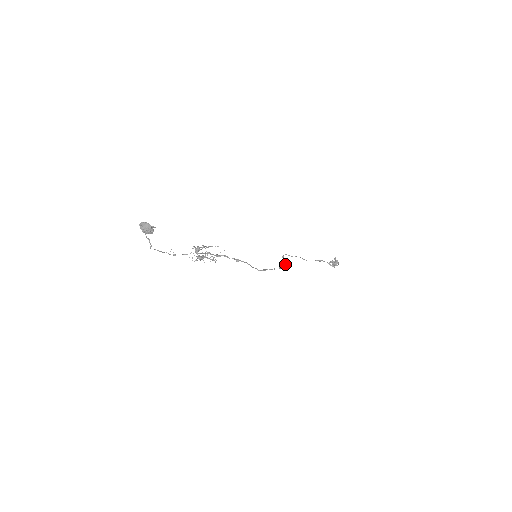
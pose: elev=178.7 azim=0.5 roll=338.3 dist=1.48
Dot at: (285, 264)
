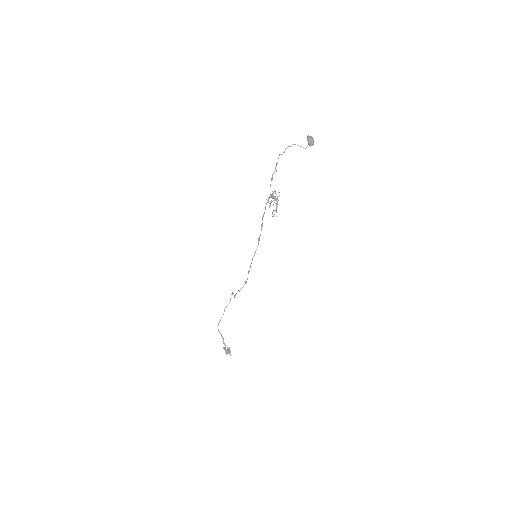
Dot at: (235, 297)
